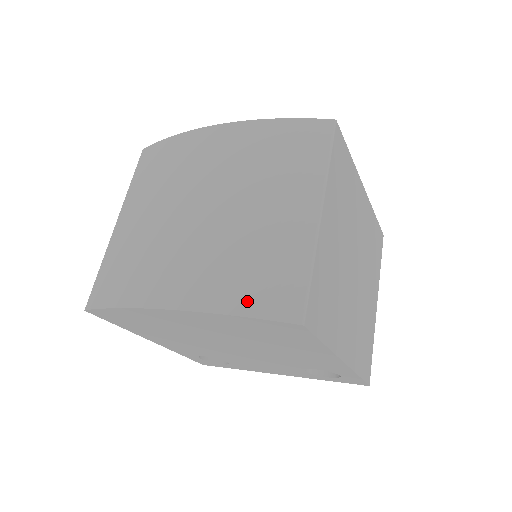
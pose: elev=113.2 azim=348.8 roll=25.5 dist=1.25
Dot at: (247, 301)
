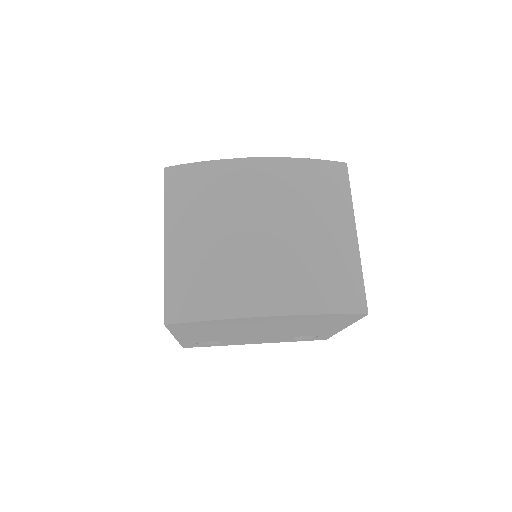
Dot at: (332, 303)
